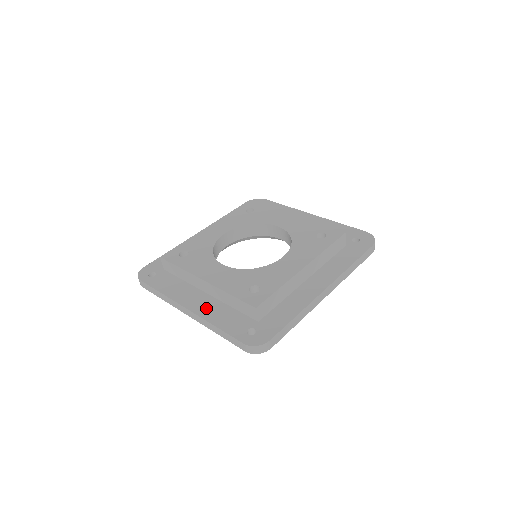
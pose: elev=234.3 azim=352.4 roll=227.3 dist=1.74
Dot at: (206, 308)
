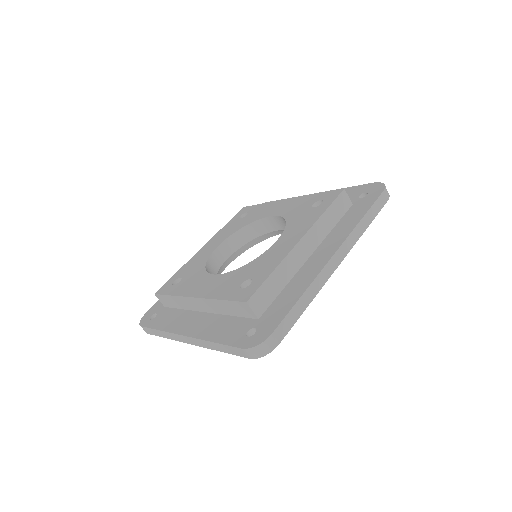
Dot at: (203, 327)
